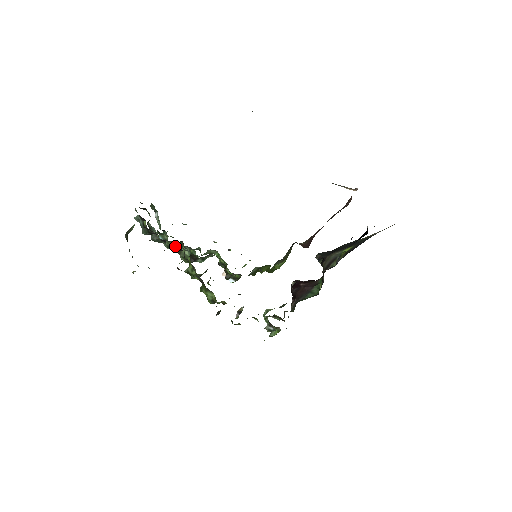
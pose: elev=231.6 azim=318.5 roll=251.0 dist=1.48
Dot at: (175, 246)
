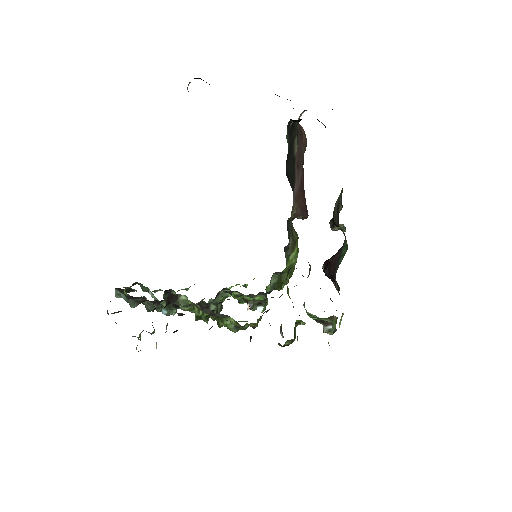
Dot at: (178, 306)
